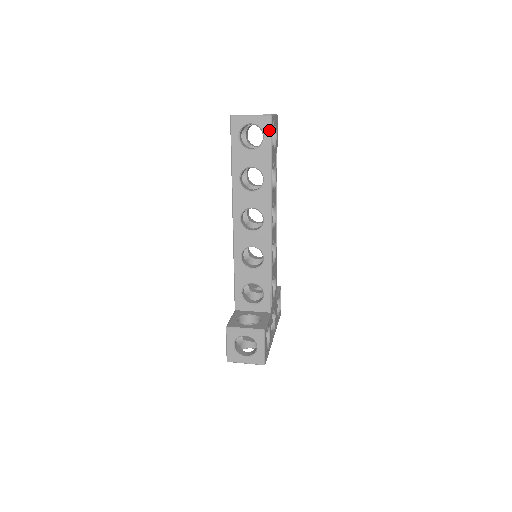
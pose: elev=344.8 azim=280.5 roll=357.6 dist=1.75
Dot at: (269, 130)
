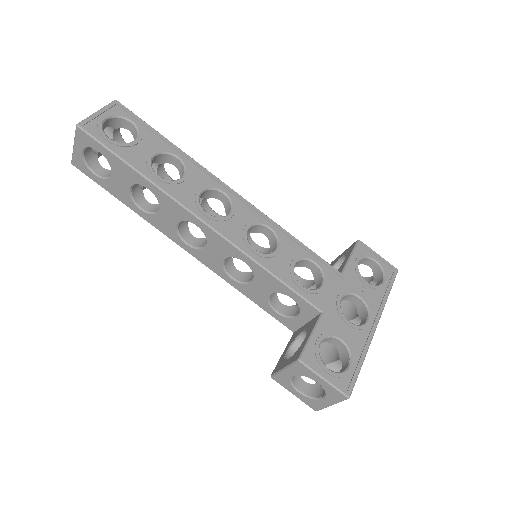
Dot at: (92, 140)
